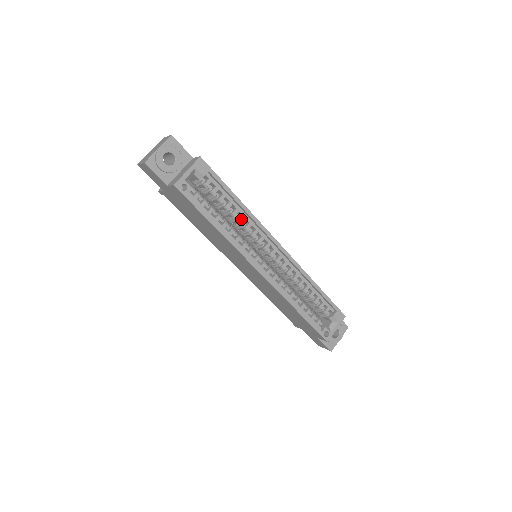
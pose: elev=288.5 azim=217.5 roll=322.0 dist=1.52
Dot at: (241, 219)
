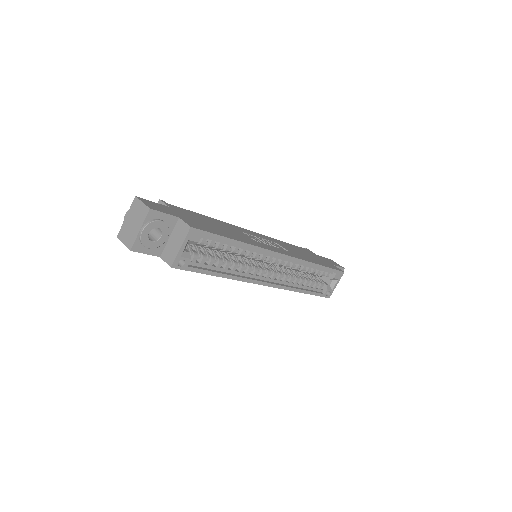
Dot at: (242, 253)
